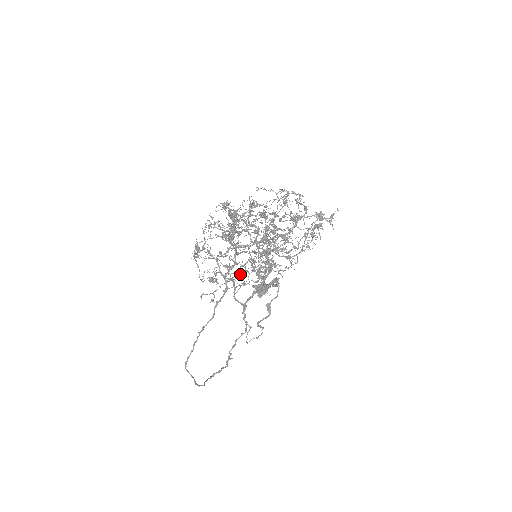
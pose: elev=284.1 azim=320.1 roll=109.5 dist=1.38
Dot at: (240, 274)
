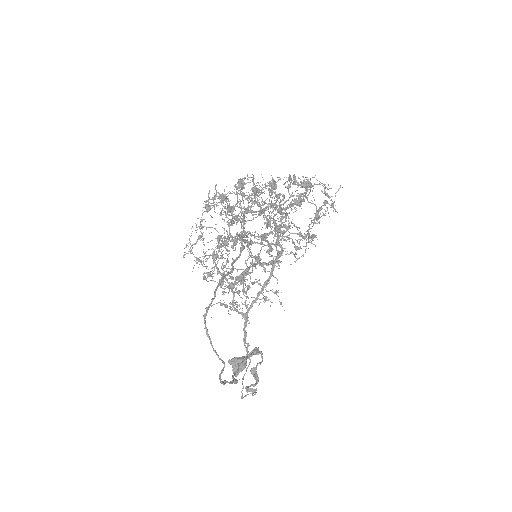
Dot at: (240, 274)
